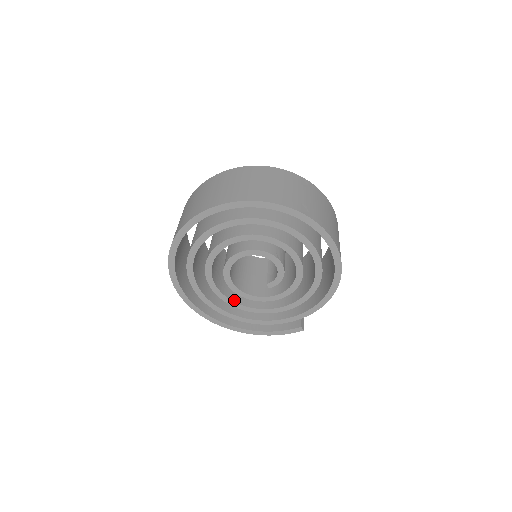
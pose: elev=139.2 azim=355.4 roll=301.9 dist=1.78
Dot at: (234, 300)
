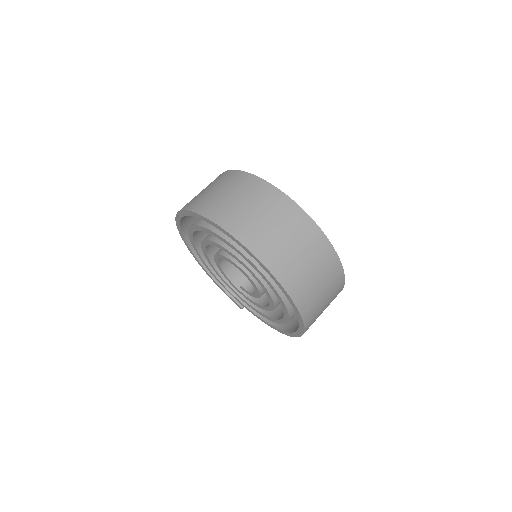
Dot at: (212, 260)
